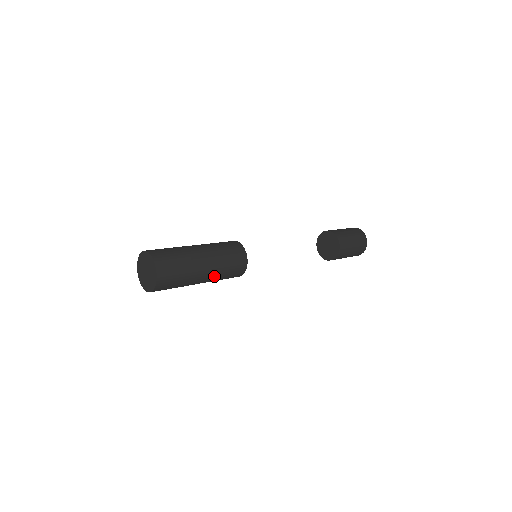
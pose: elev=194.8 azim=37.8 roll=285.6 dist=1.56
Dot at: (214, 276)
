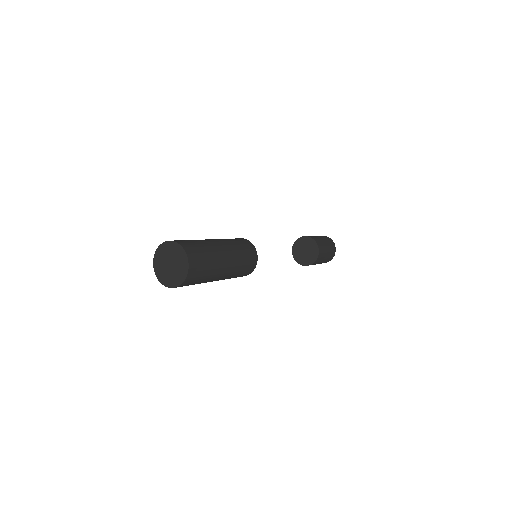
Dot at: (233, 269)
